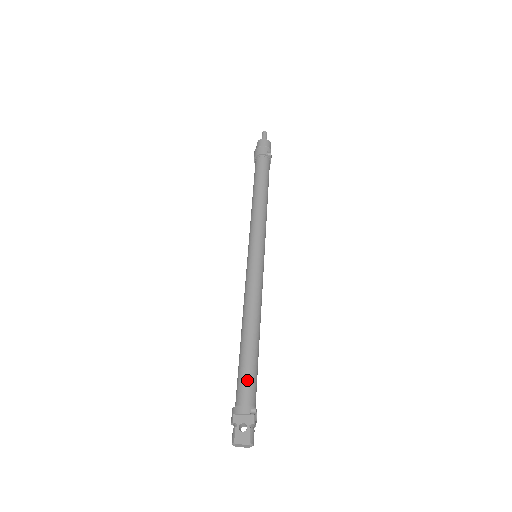
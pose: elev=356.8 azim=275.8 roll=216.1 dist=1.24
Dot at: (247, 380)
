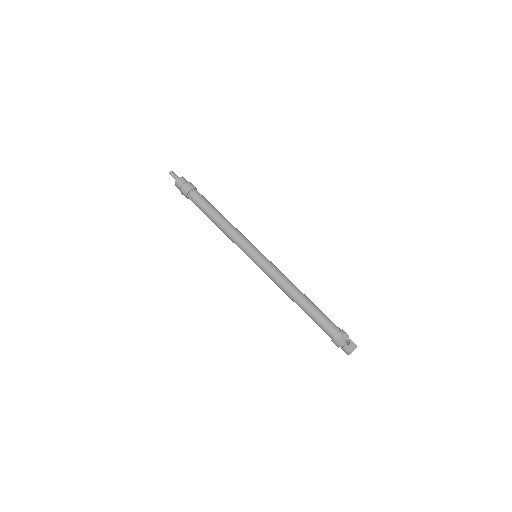
Dot at: (327, 320)
